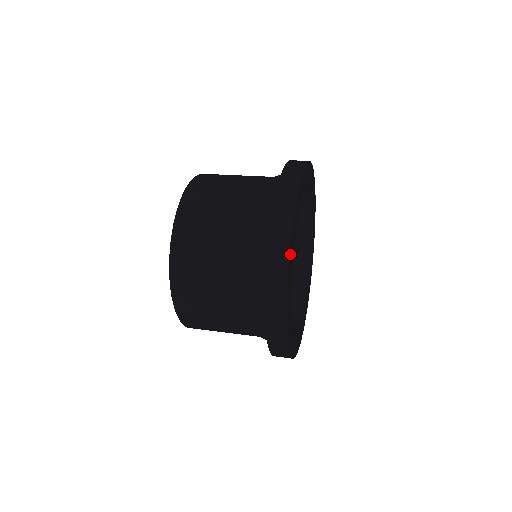
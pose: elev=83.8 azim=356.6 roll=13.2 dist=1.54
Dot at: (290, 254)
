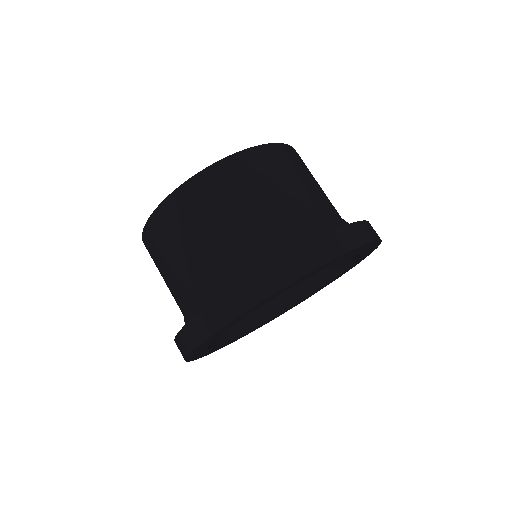
Dot at: (291, 284)
